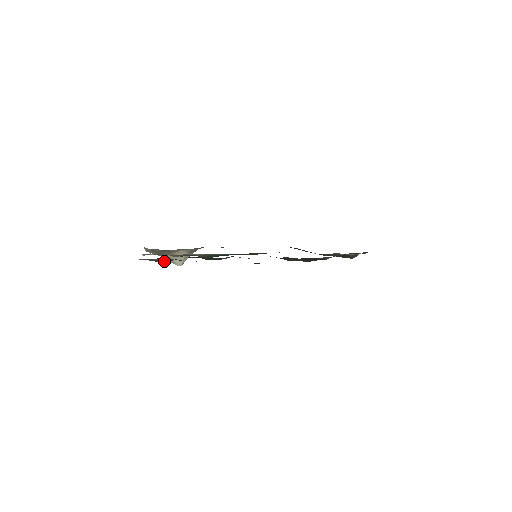
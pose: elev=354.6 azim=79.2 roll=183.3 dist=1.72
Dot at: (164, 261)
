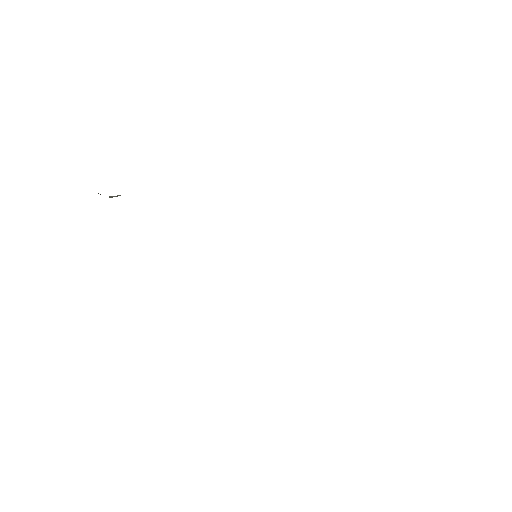
Dot at: occluded
